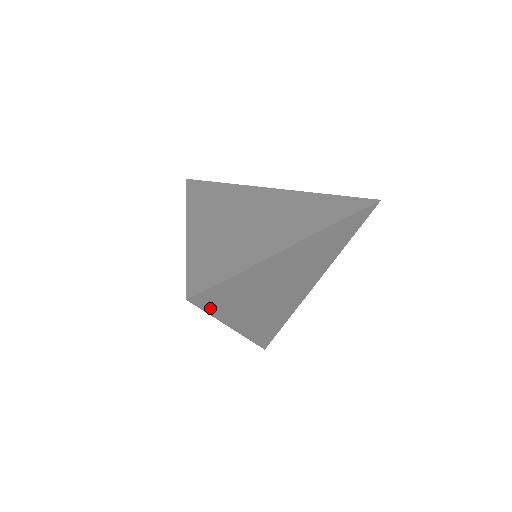
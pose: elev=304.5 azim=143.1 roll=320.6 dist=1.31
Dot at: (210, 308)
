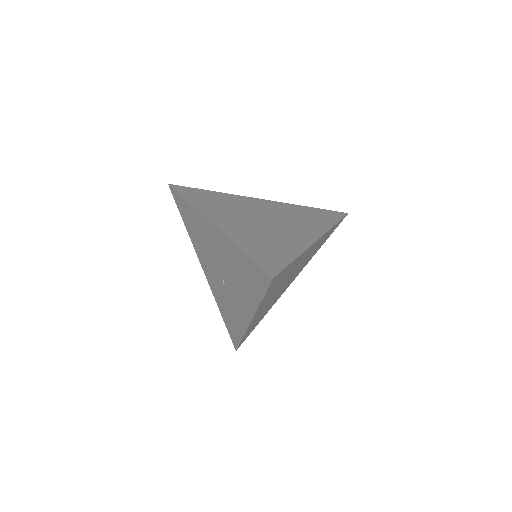
Dot at: (267, 292)
